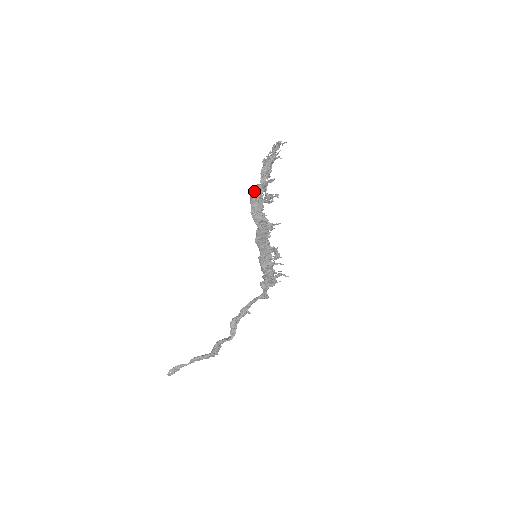
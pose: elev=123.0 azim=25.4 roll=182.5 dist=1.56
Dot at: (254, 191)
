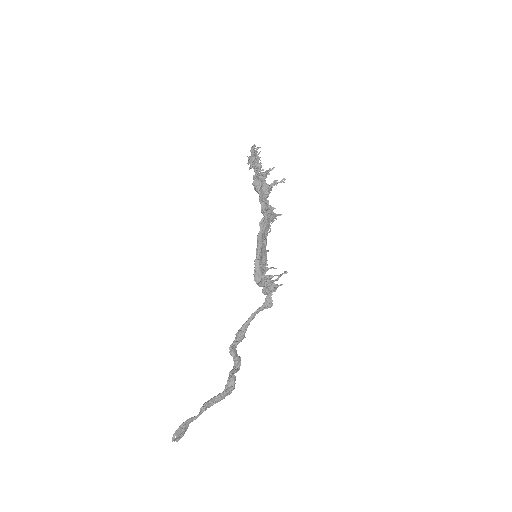
Dot at: (258, 177)
